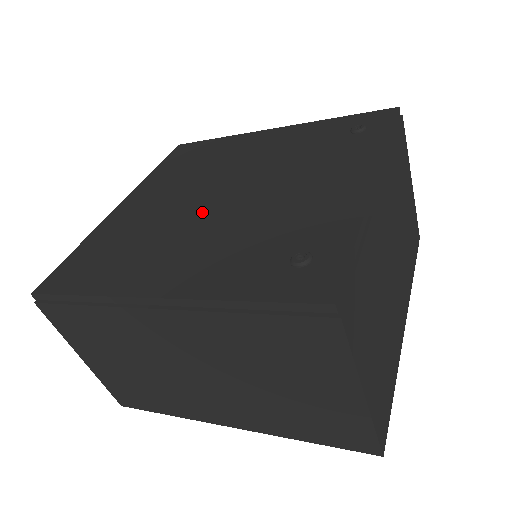
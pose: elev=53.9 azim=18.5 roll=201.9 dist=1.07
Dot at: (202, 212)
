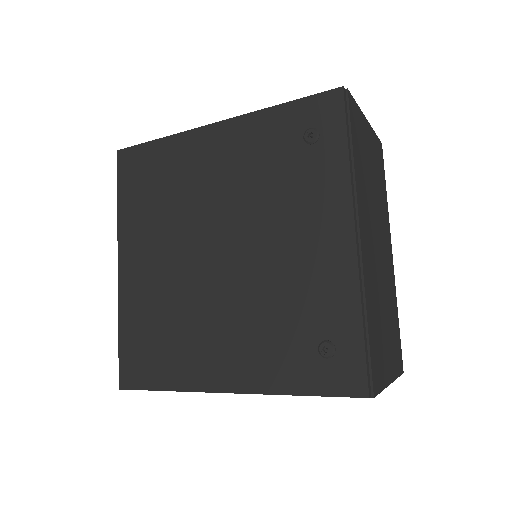
Dot at: (210, 282)
